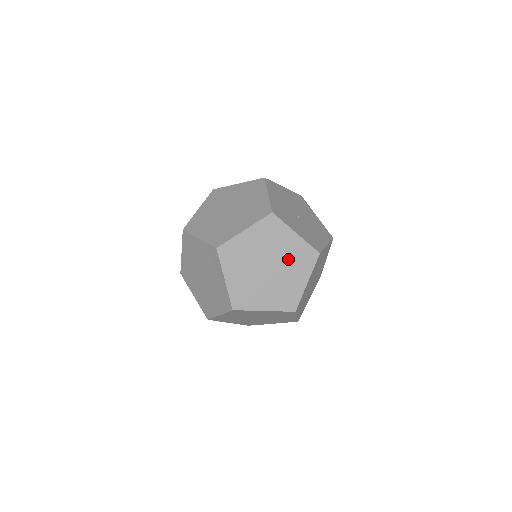
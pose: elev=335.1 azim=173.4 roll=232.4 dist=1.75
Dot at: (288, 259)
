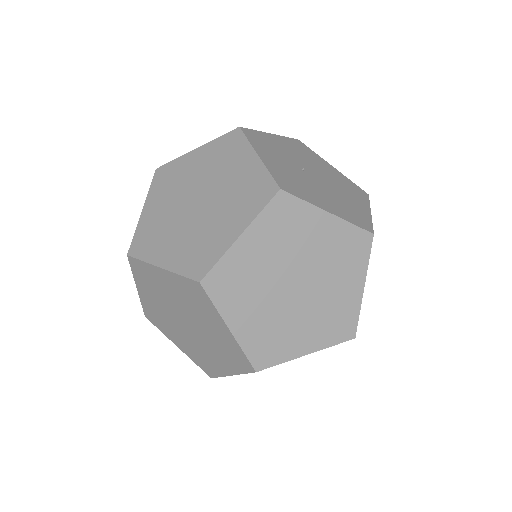
Dot at: (229, 192)
